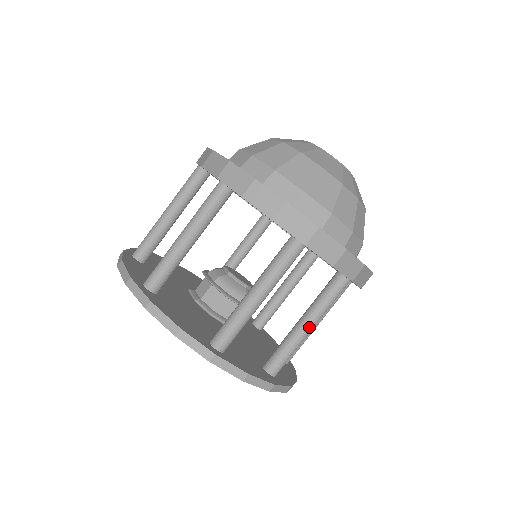
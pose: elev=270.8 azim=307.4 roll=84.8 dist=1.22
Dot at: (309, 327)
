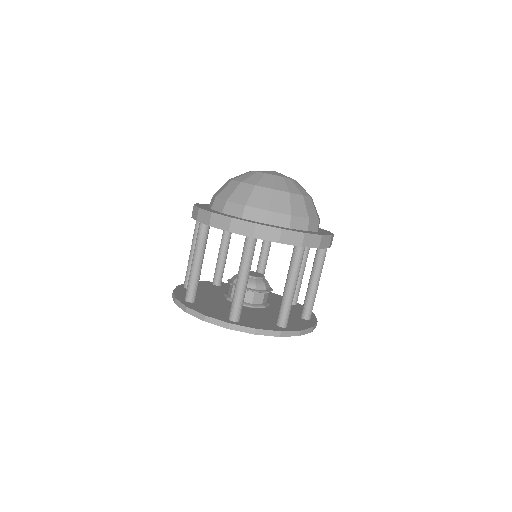
Dot at: (291, 287)
